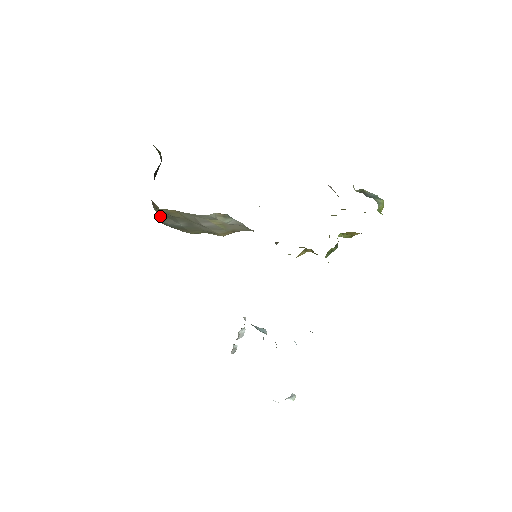
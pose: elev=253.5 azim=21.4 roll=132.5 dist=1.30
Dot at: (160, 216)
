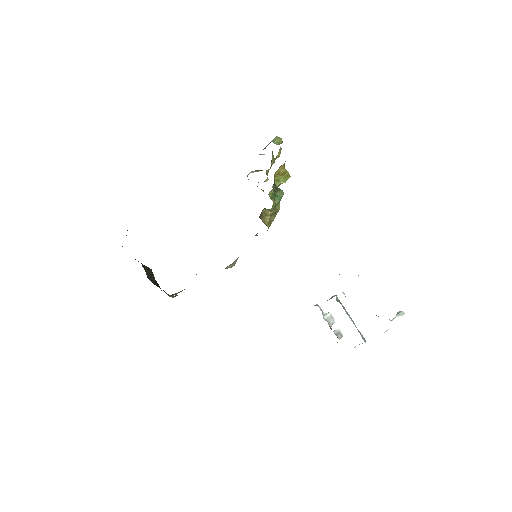
Dot at: (172, 295)
